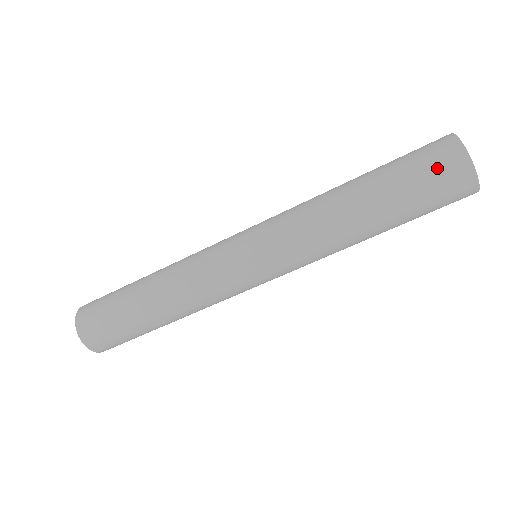
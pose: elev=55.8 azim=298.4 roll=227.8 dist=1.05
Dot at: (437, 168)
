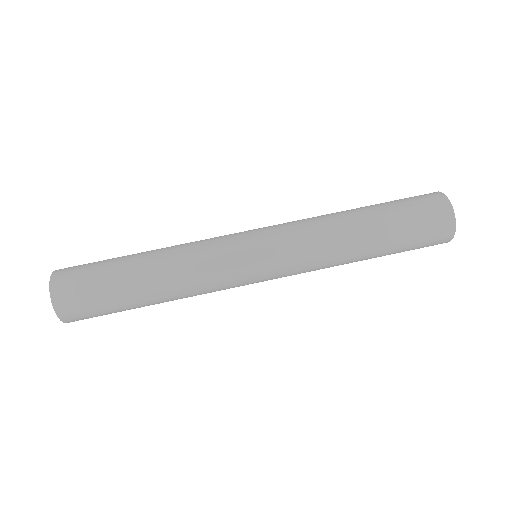
Dot at: (422, 200)
